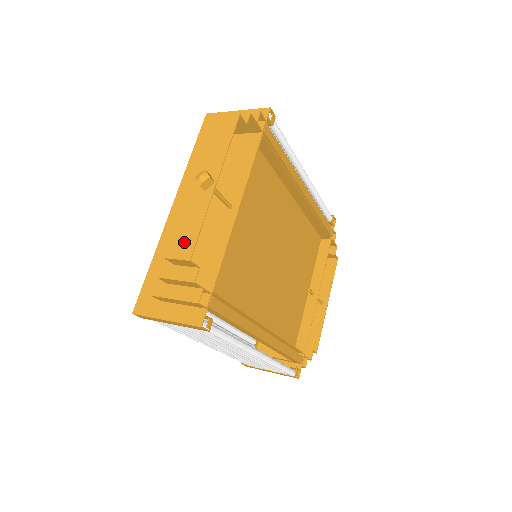
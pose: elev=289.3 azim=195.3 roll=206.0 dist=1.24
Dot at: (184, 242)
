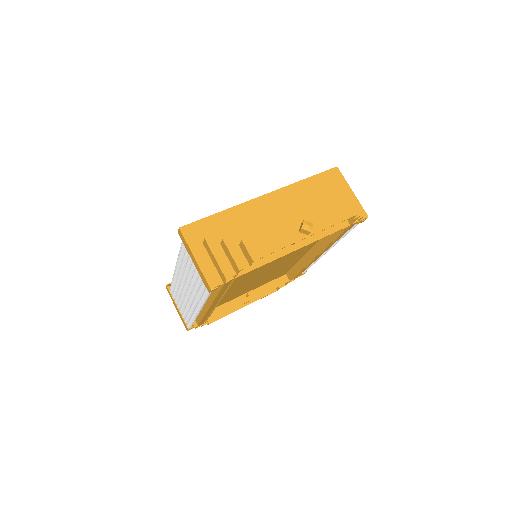
Dot at: (261, 246)
